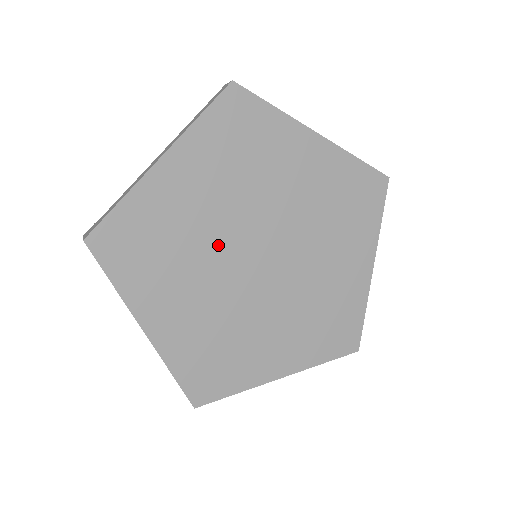
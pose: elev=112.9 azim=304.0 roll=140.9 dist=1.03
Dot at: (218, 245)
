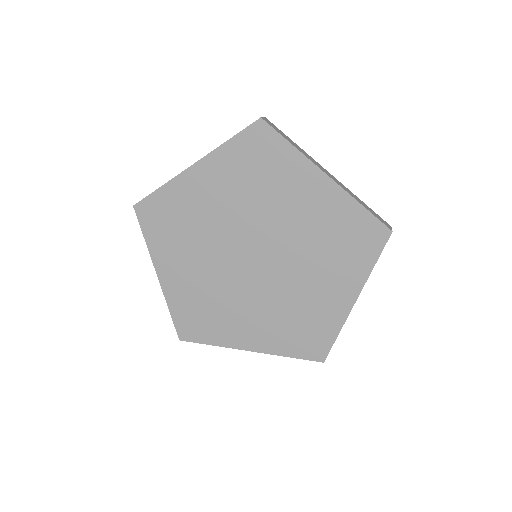
Dot at: (227, 279)
